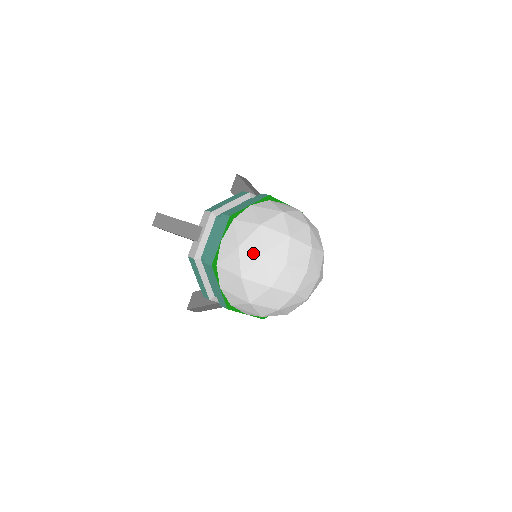
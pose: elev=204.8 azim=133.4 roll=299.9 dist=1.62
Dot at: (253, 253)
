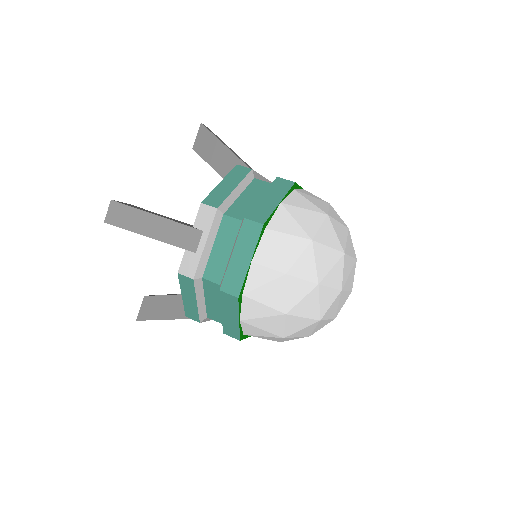
Dot at: (306, 282)
